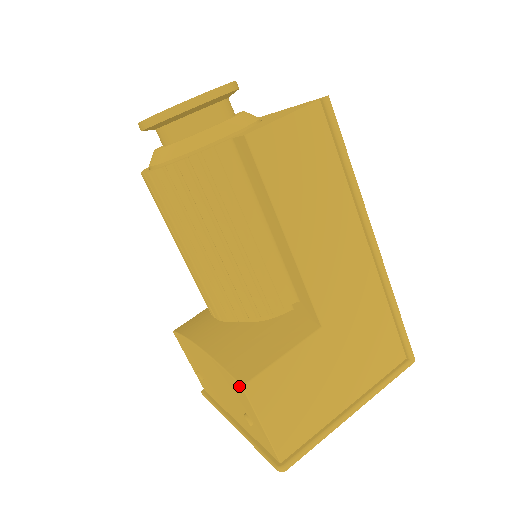
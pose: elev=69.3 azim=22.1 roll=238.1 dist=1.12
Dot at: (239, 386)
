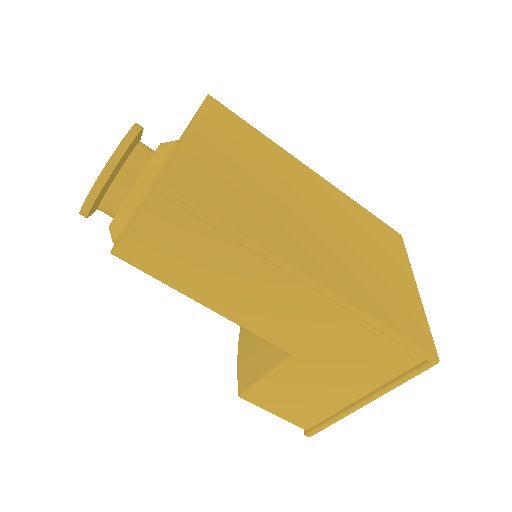
Dot at: occluded
